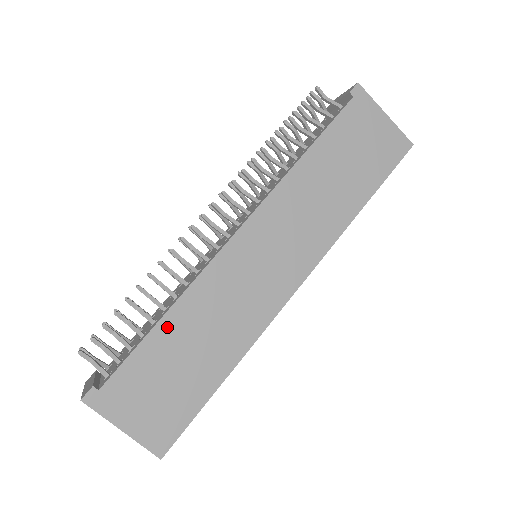
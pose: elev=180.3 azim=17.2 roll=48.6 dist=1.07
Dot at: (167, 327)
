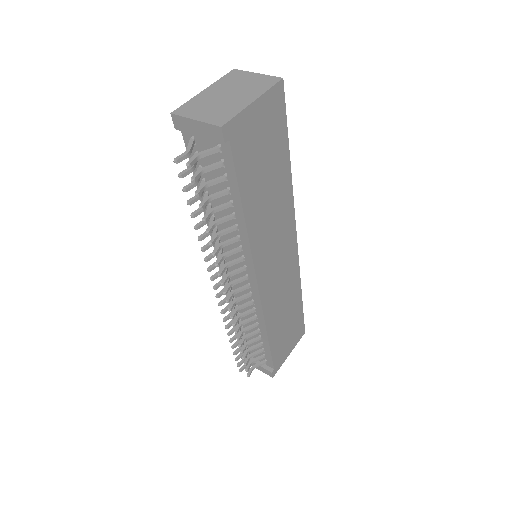
Dot at: (272, 334)
